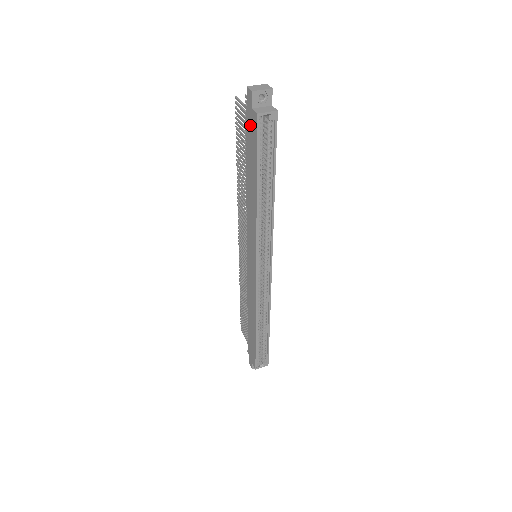
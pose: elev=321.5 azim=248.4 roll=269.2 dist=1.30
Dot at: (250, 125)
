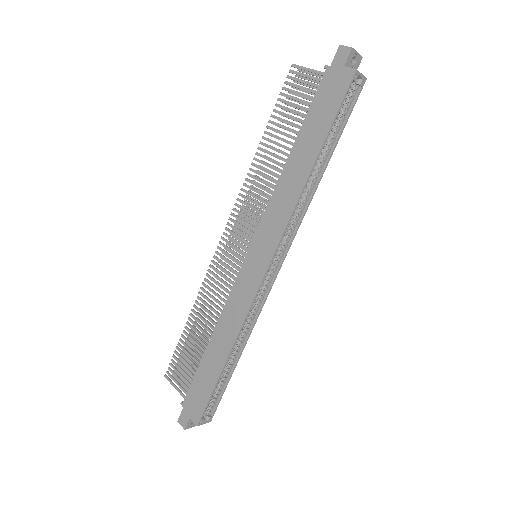
Dot at: (331, 85)
